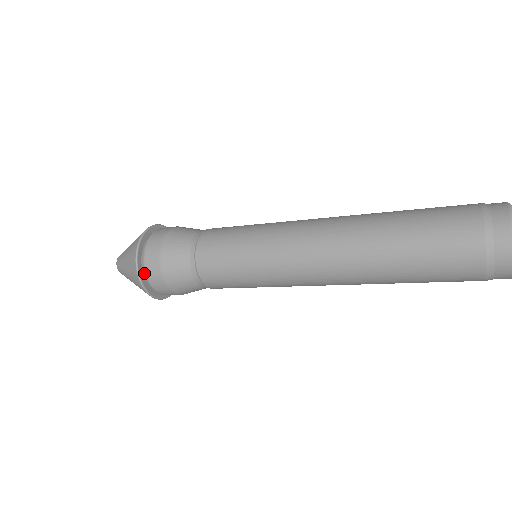
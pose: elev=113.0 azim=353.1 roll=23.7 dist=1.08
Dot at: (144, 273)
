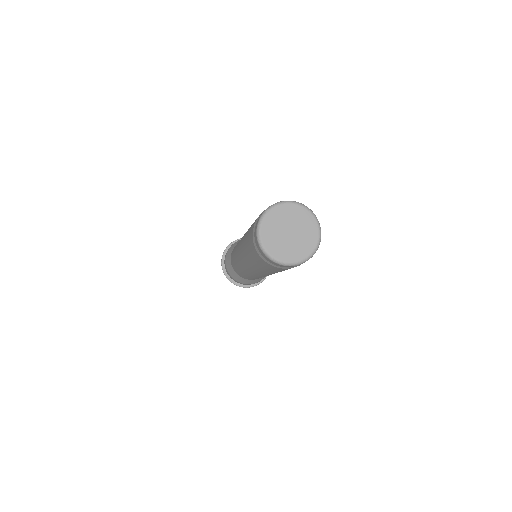
Dot at: (239, 283)
